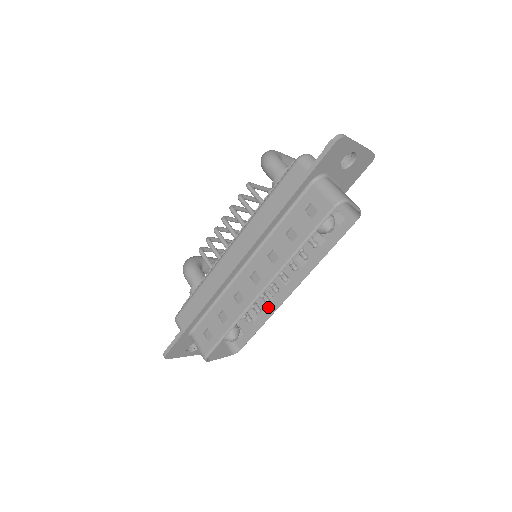
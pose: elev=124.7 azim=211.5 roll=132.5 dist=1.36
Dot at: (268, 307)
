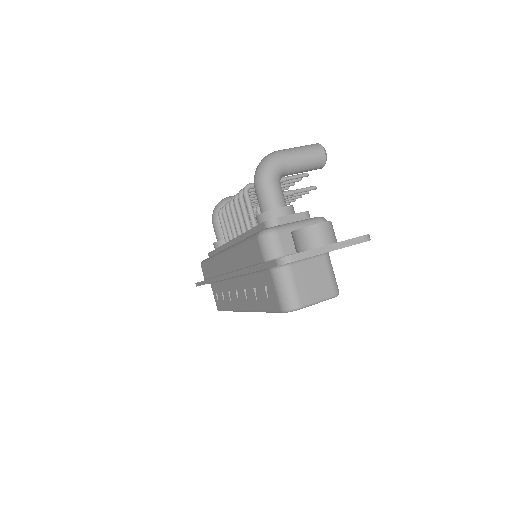
Dot at: occluded
